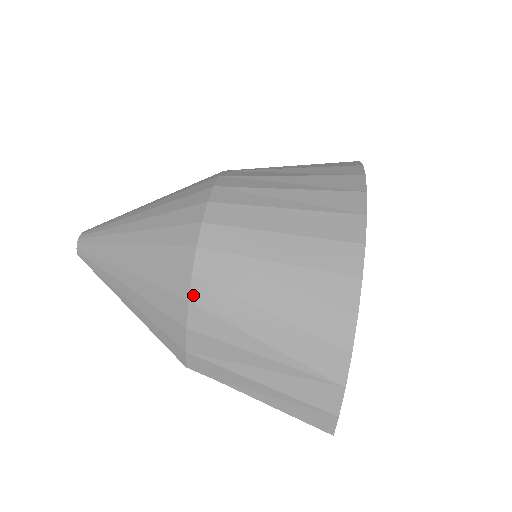
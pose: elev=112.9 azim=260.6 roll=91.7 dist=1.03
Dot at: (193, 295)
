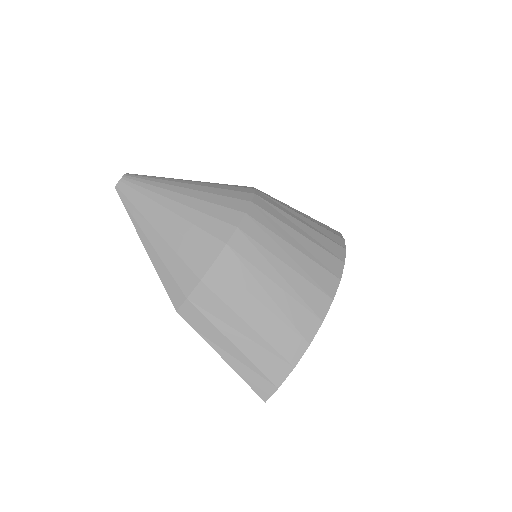
Dot at: (220, 259)
